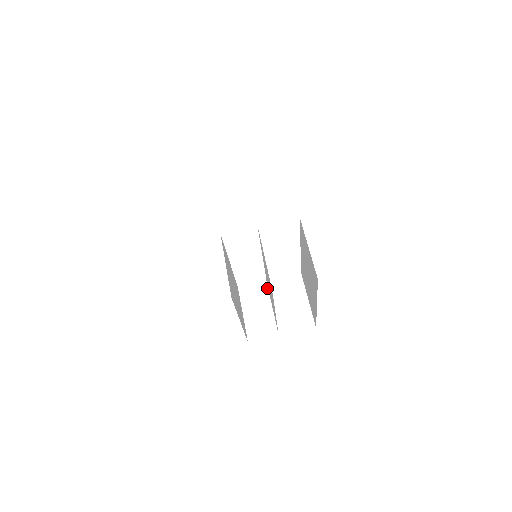
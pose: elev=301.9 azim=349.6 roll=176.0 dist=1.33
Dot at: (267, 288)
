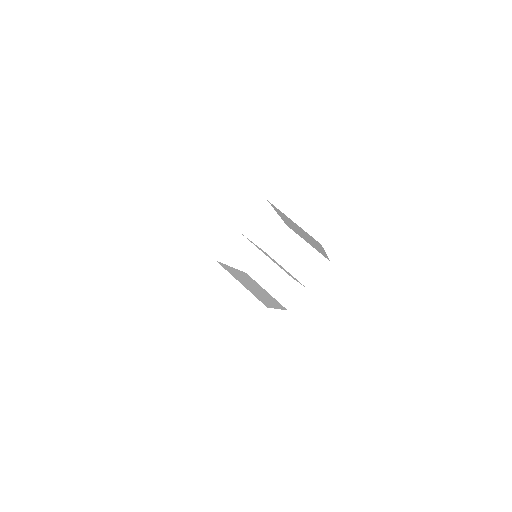
Dot at: occluded
